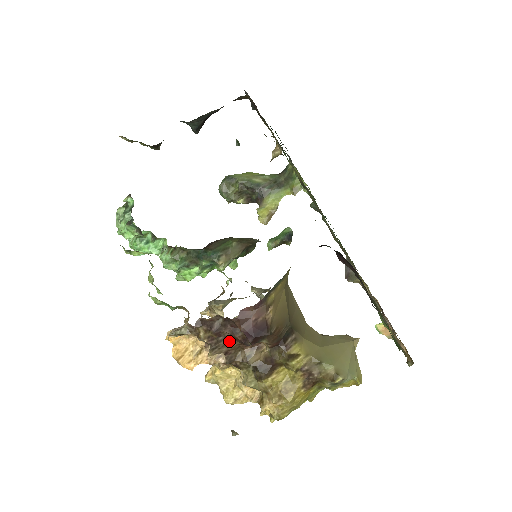
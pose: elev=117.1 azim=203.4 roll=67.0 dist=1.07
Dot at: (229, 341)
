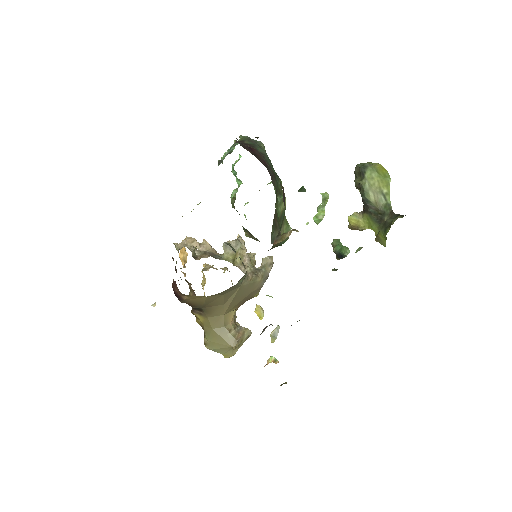
Dot at: (181, 279)
